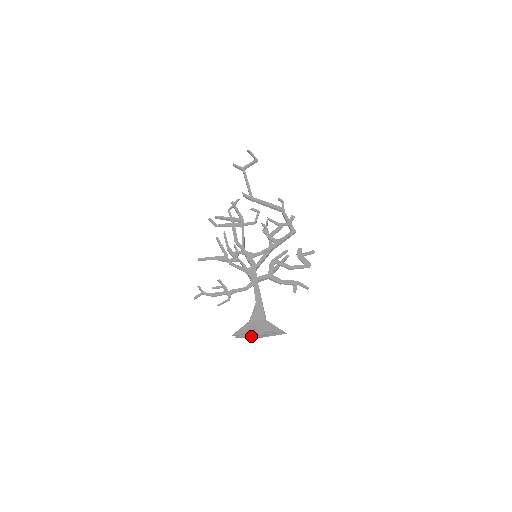
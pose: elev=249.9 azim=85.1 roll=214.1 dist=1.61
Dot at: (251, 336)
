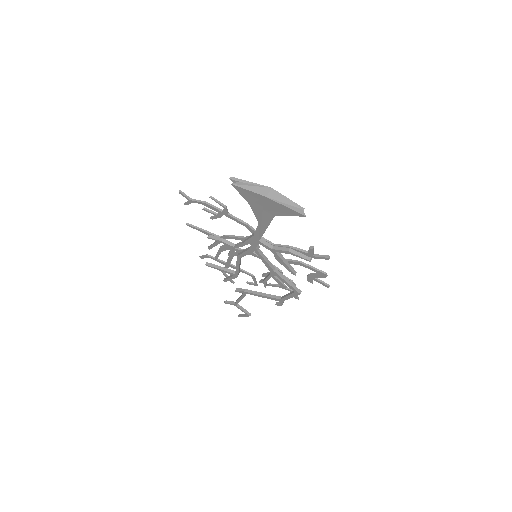
Dot at: (257, 188)
